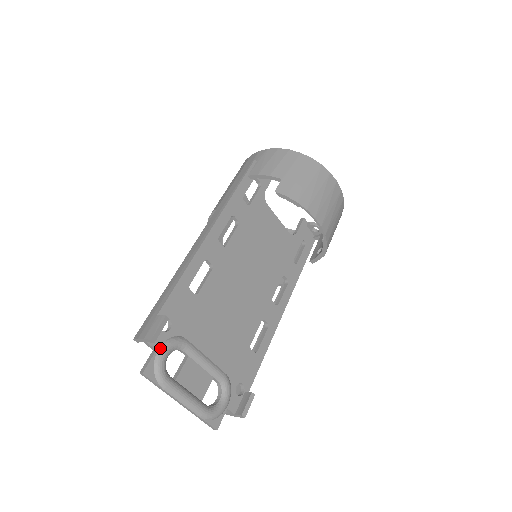
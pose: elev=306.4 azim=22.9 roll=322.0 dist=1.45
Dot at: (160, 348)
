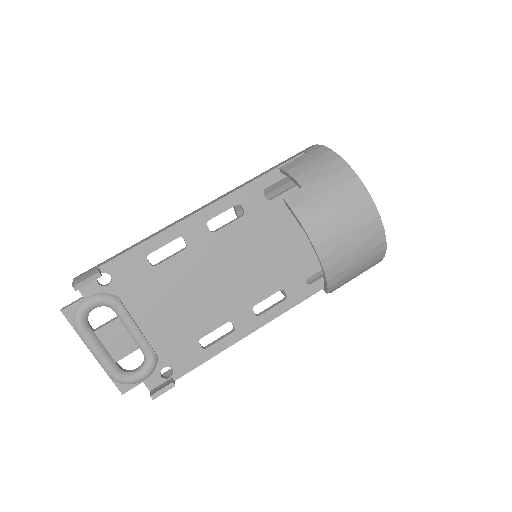
Dot at: (88, 297)
